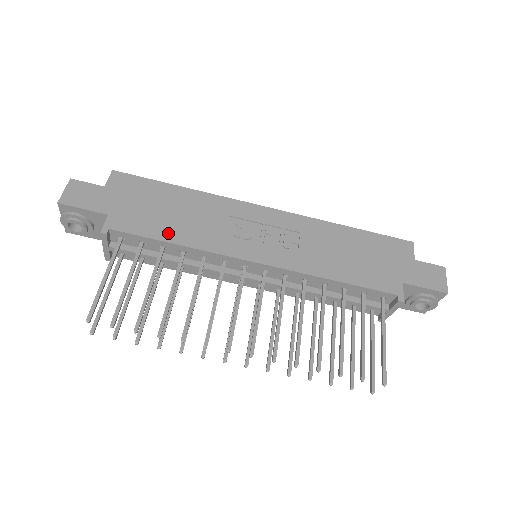
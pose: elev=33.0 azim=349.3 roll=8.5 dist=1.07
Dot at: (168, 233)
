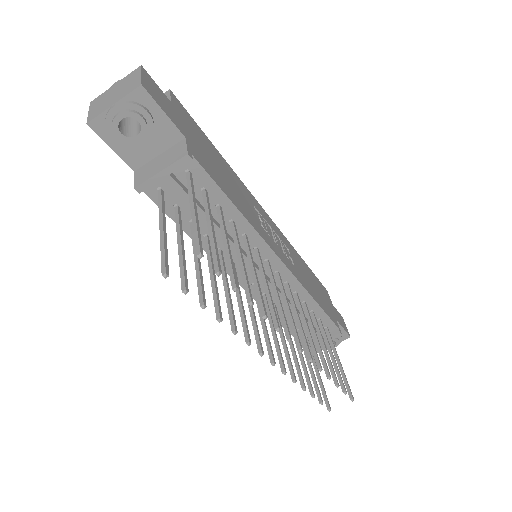
Dot at: (230, 194)
